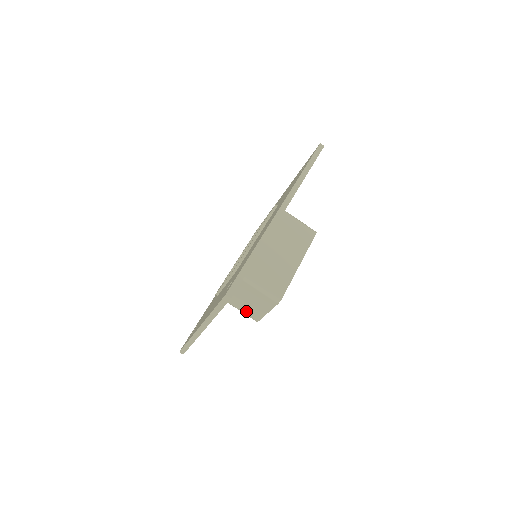
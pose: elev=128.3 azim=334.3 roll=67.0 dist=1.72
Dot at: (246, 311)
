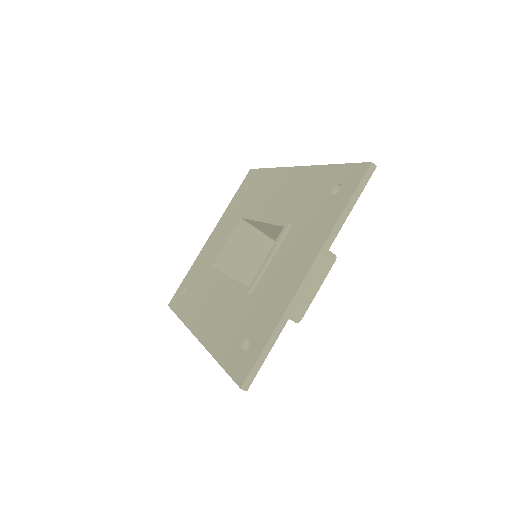
Dot at: occluded
